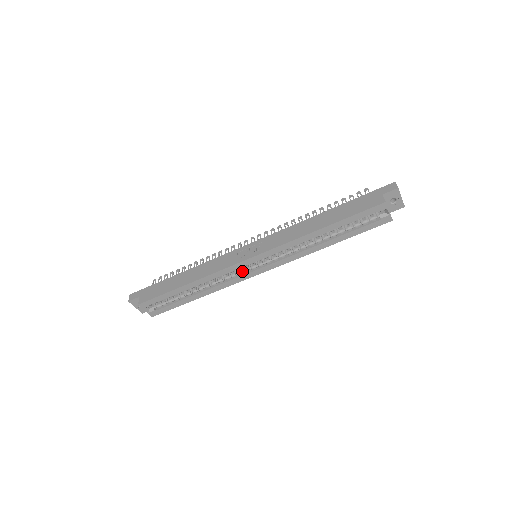
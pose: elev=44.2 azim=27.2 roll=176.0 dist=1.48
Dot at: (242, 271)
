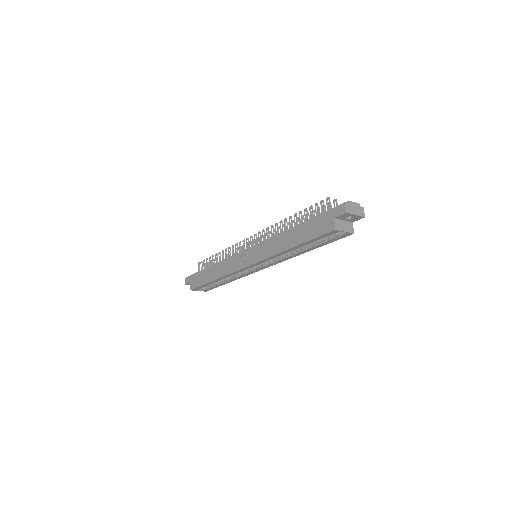
Dot at: (249, 269)
